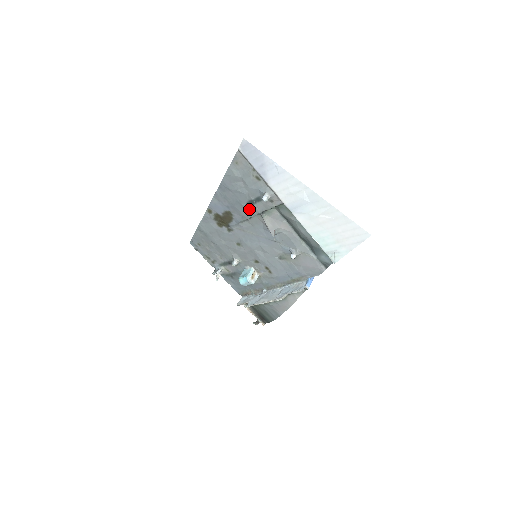
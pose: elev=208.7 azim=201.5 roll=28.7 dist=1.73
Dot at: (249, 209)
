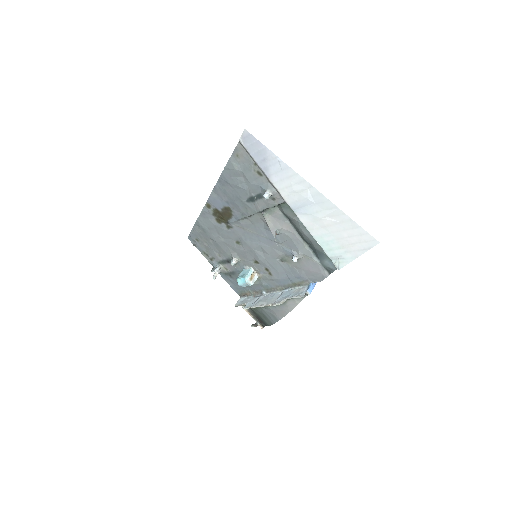
Dot at: (249, 206)
